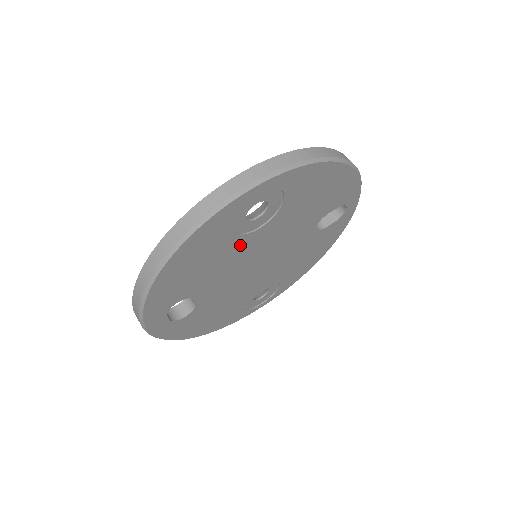
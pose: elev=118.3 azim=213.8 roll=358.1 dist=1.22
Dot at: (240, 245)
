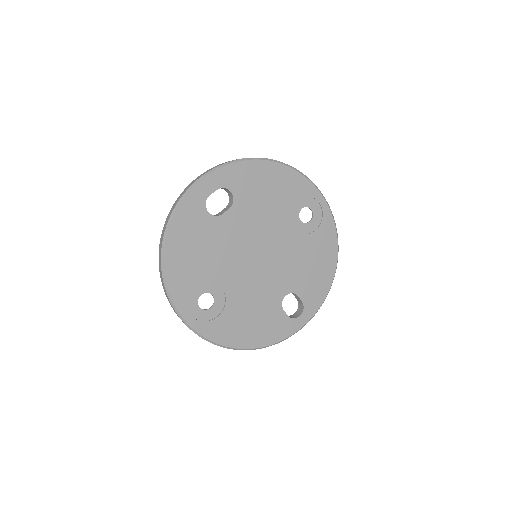
Dot at: (280, 220)
